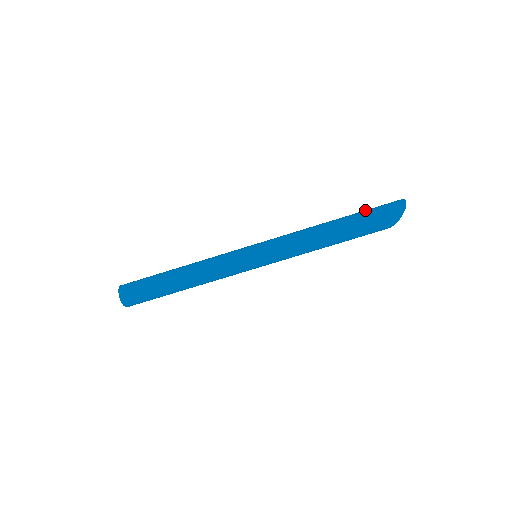
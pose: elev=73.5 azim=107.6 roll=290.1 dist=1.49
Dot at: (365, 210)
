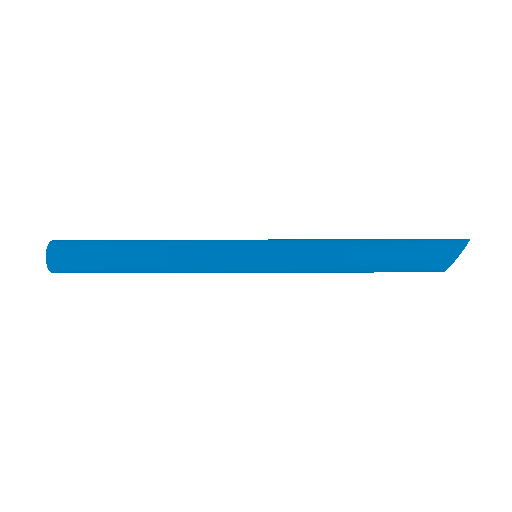
Dot at: occluded
